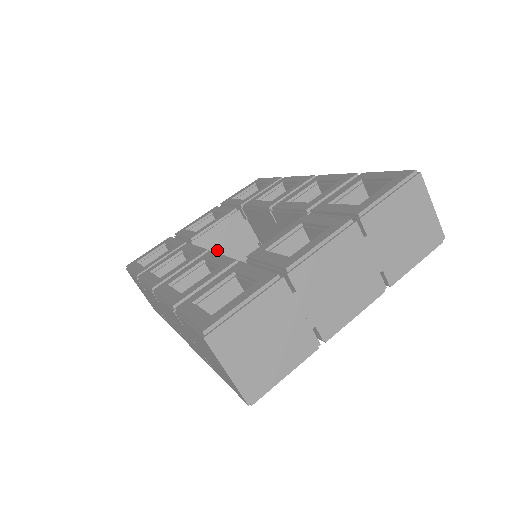
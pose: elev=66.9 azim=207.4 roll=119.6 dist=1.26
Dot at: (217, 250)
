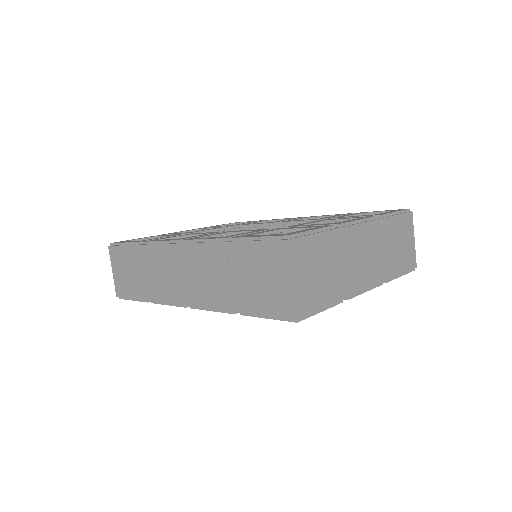
Dot at: occluded
